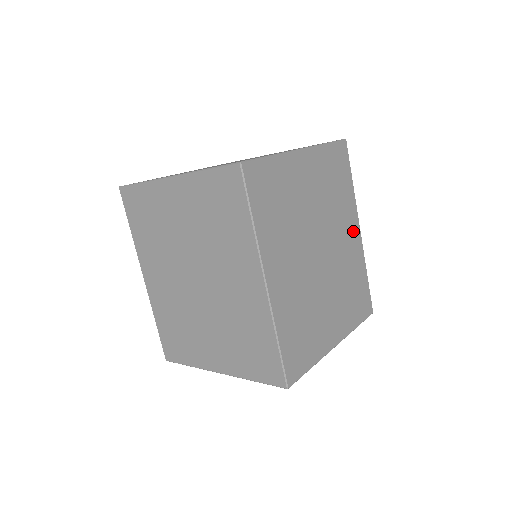
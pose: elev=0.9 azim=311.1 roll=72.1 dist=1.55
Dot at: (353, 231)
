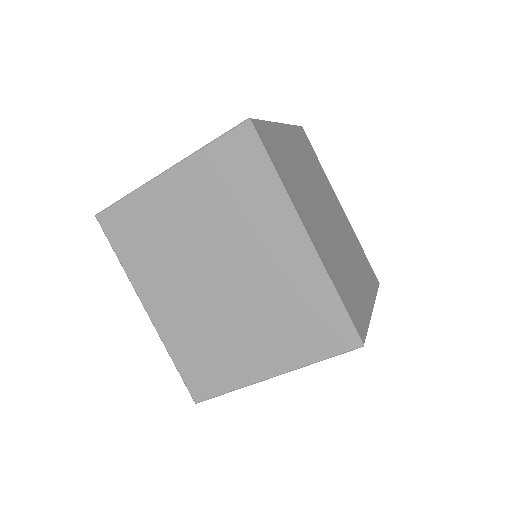
Dot at: (338, 205)
